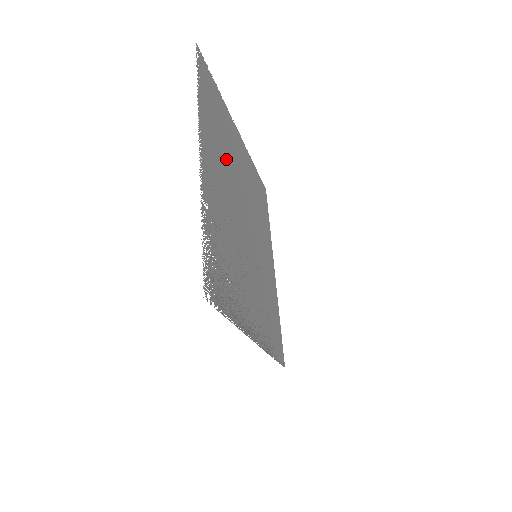
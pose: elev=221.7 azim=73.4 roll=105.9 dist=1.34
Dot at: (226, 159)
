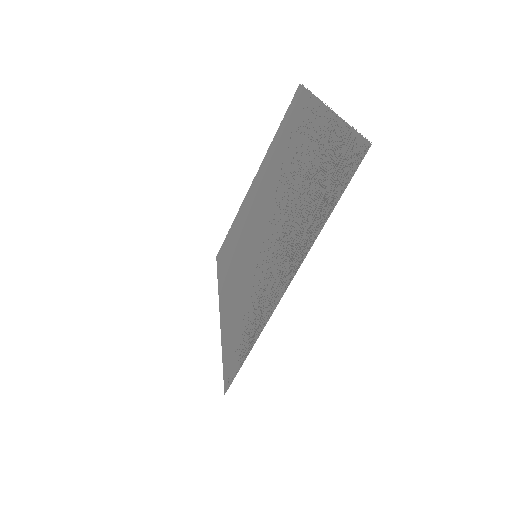
Dot at: (283, 160)
